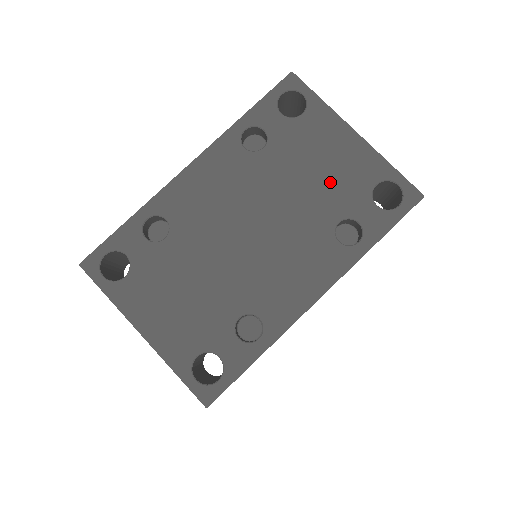
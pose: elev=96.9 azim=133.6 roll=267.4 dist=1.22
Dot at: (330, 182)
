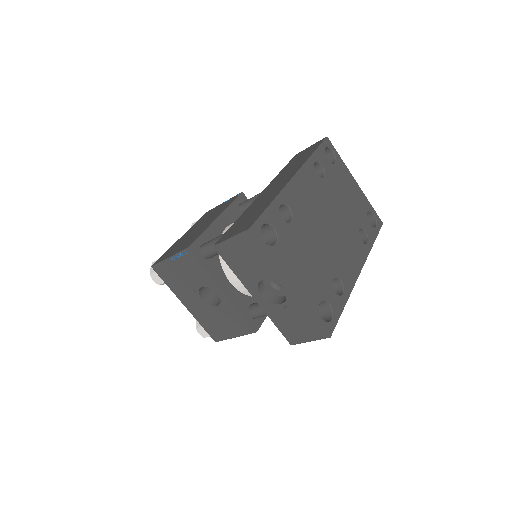
Dot at: (352, 206)
